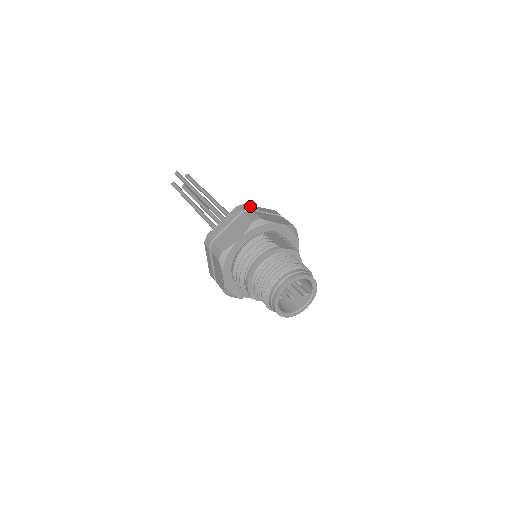
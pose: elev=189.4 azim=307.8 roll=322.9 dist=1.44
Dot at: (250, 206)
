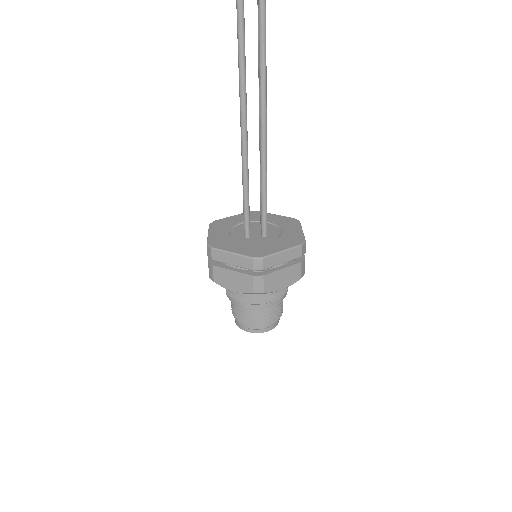
Dot at: occluded
